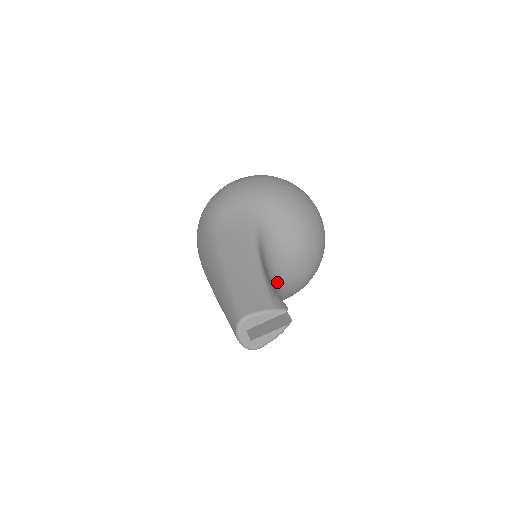
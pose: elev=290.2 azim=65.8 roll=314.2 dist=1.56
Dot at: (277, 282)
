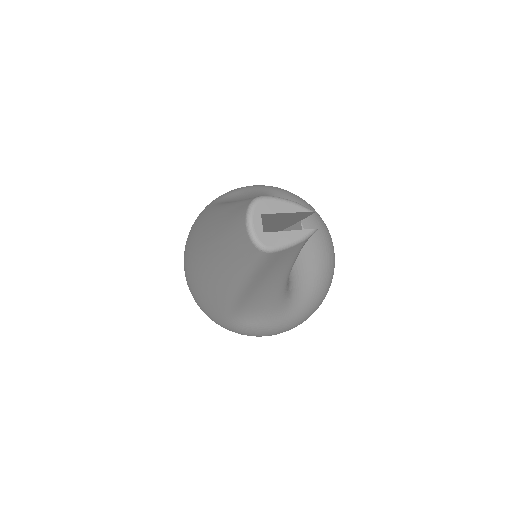
Dot at: occluded
